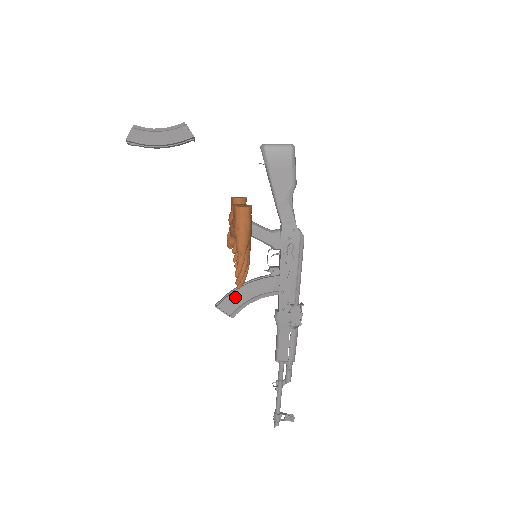
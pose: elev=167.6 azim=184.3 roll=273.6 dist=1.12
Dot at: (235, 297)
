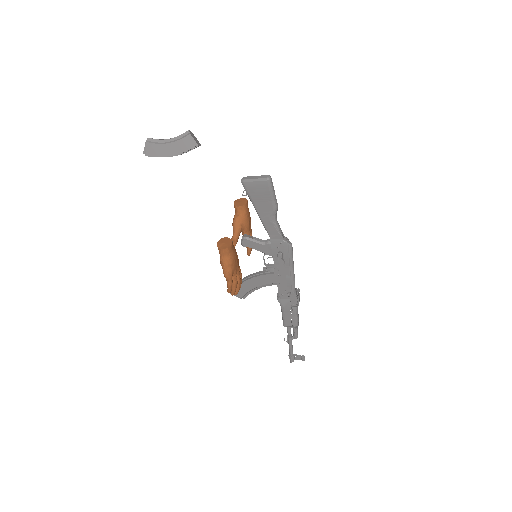
Dot at: (243, 287)
